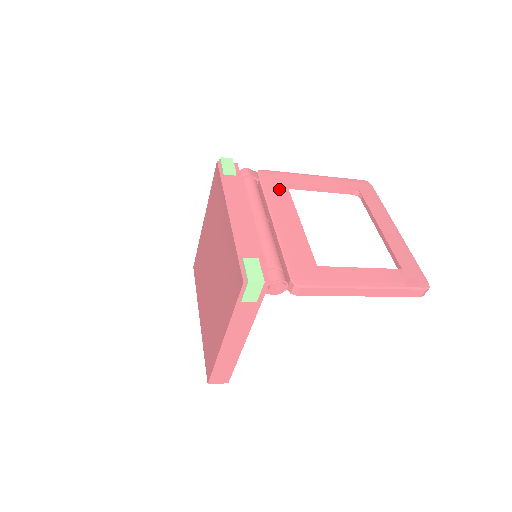
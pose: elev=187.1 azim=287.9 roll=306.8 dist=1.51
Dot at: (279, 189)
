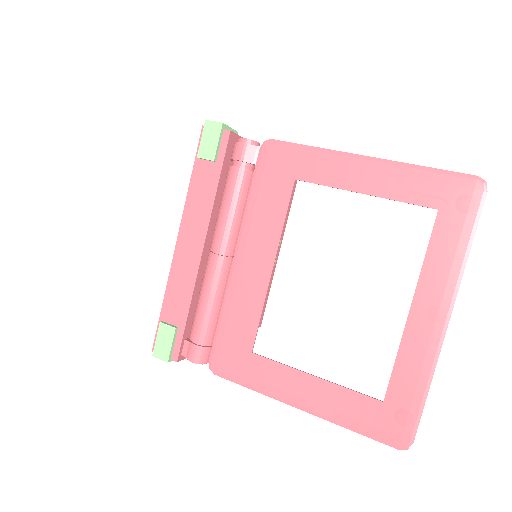
Dot at: (275, 192)
